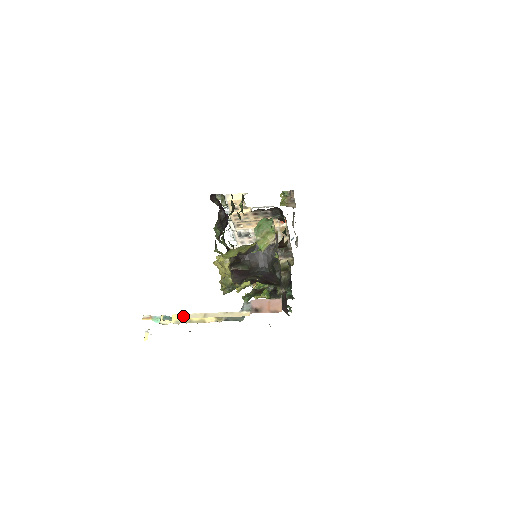
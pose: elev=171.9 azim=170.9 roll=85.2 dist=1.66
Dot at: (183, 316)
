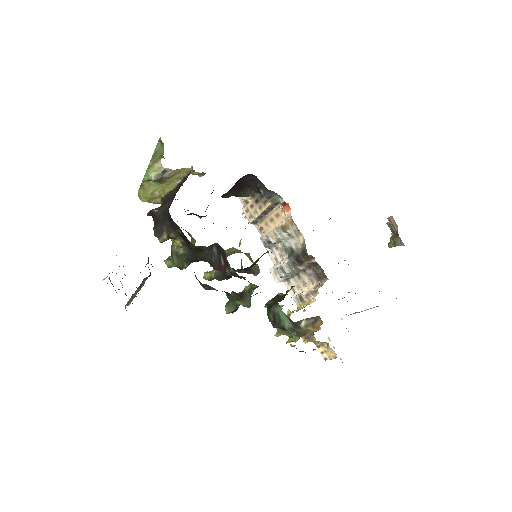
Dot at: occluded
